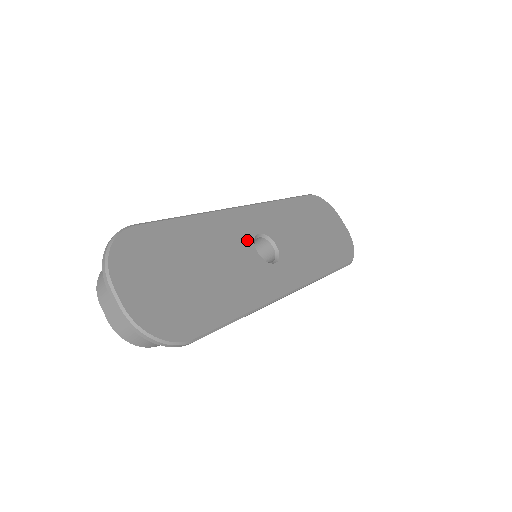
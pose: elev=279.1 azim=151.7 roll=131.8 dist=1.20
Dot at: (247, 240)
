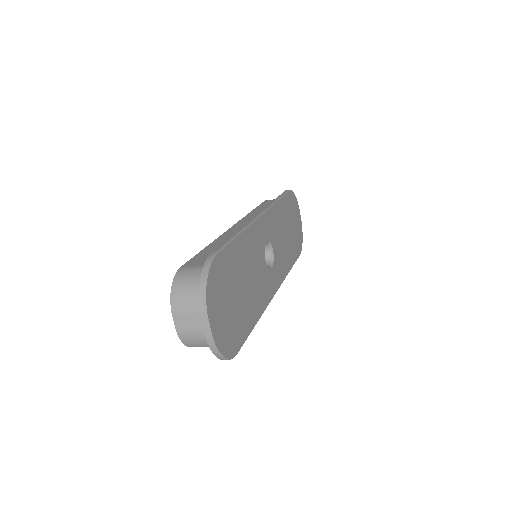
Dot at: (262, 250)
